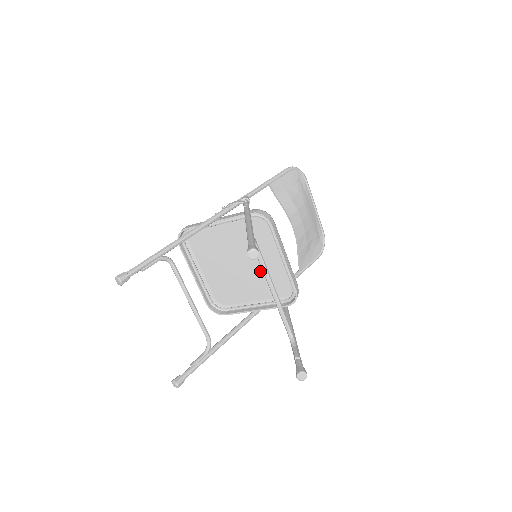
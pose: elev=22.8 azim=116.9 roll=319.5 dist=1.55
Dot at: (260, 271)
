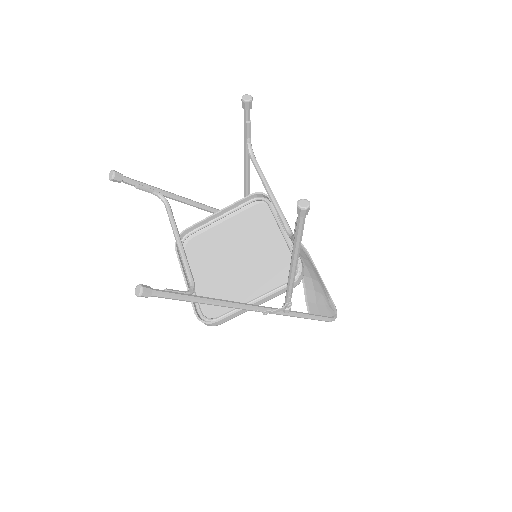
Dot at: (260, 262)
